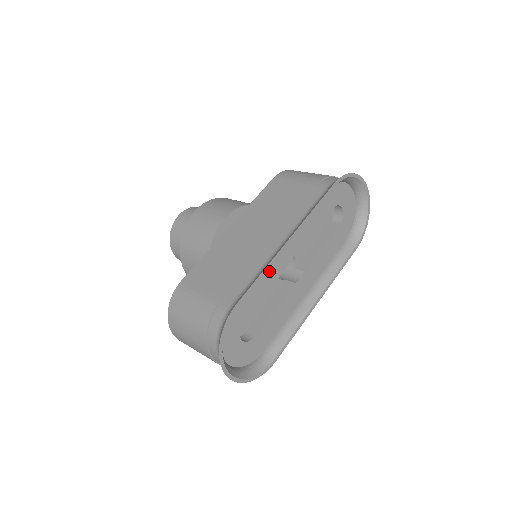
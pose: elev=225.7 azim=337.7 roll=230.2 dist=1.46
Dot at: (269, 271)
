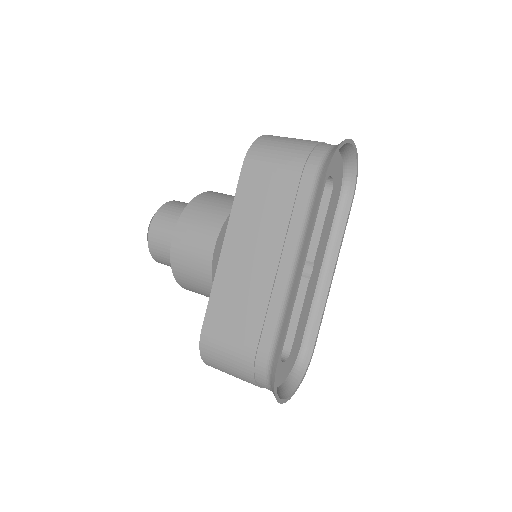
Dot at: occluded
